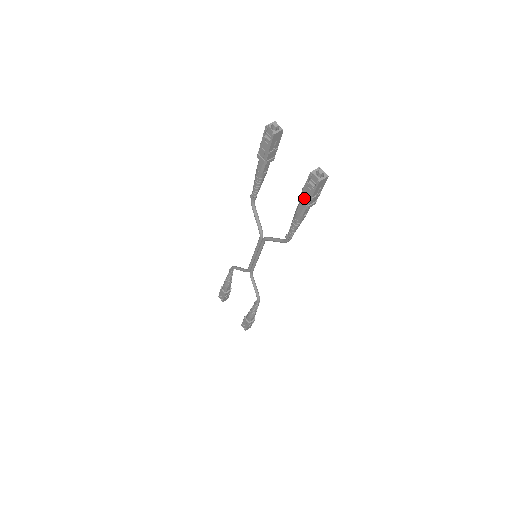
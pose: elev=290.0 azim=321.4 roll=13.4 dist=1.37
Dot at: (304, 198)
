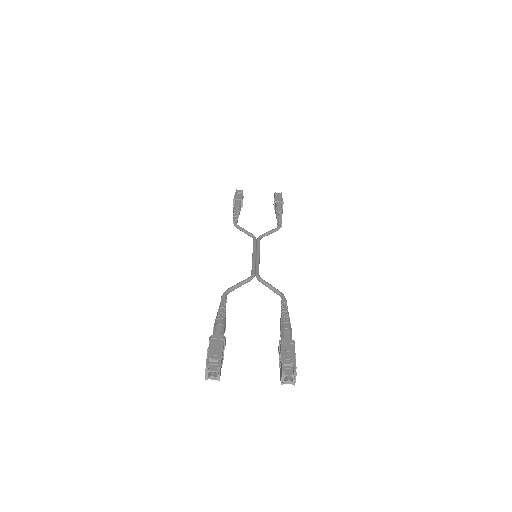
Dot at: occluded
